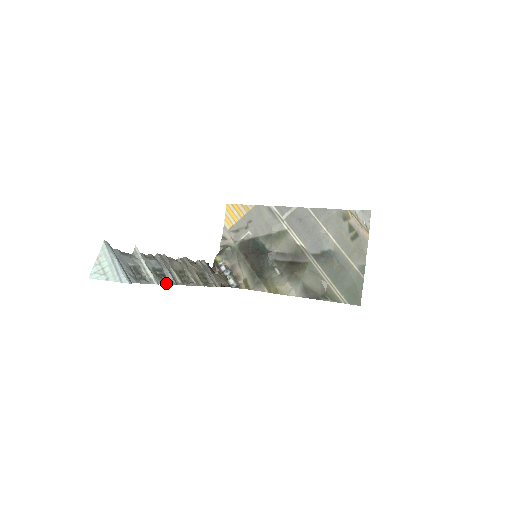
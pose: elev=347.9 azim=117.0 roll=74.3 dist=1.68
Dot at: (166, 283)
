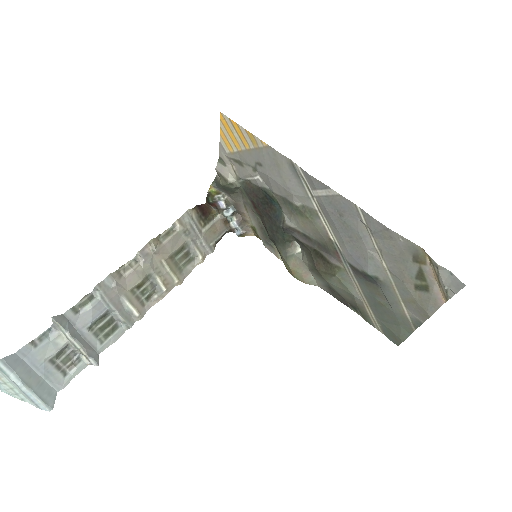
Dot at: (113, 341)
